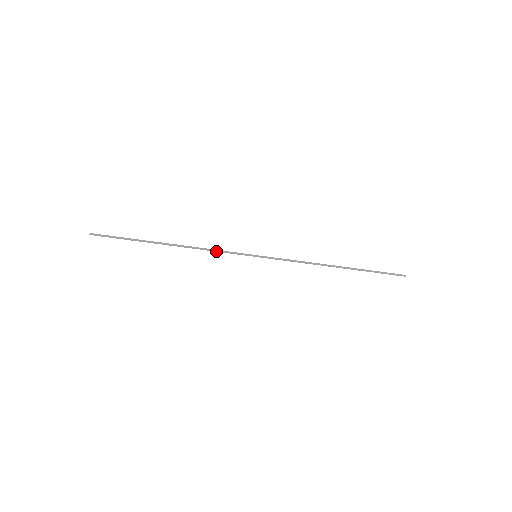
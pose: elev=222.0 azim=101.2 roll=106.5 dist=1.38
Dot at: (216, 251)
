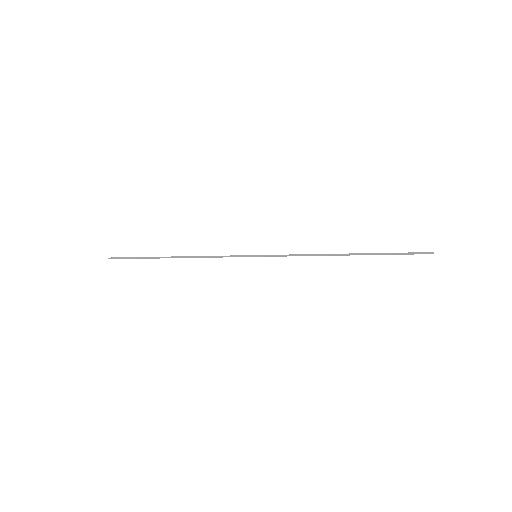
Dot at: (216, 257)
